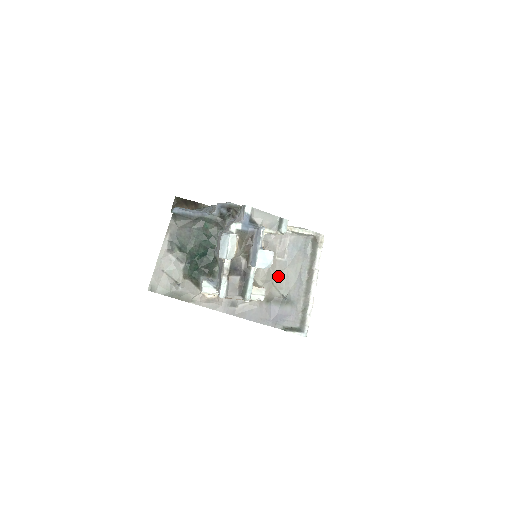
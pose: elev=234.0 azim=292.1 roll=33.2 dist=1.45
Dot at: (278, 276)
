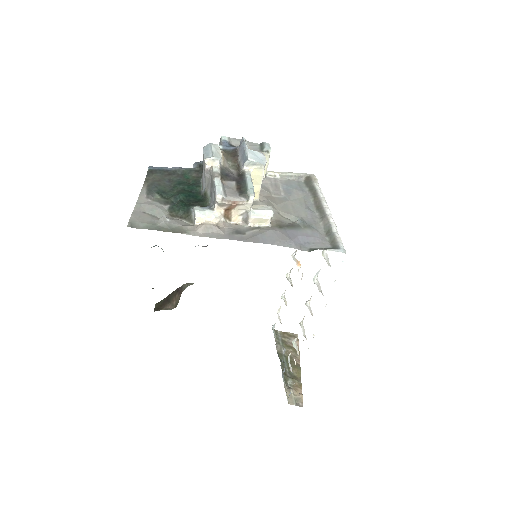
Dot at: (282, 207)
